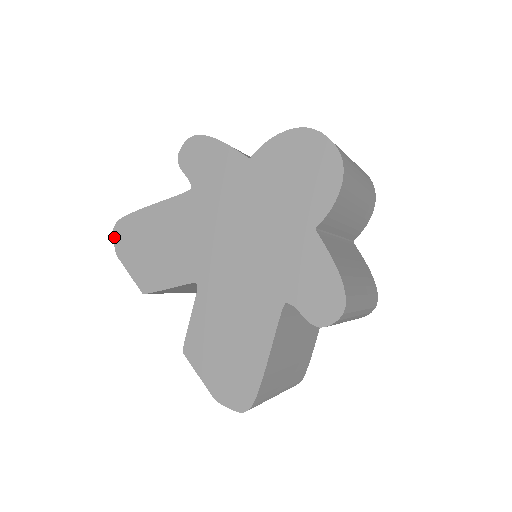
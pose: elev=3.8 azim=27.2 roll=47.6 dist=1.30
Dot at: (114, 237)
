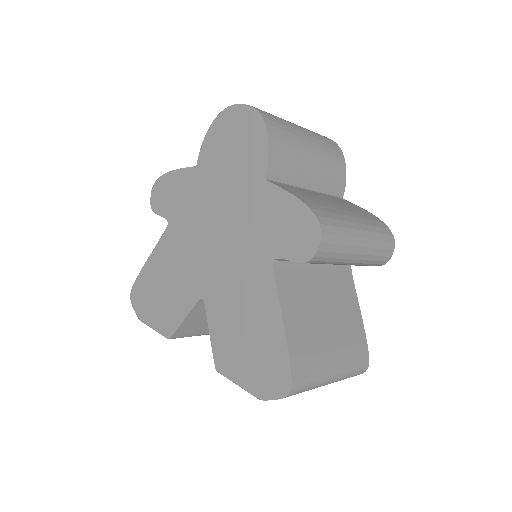
Dot at: (133, 306)
